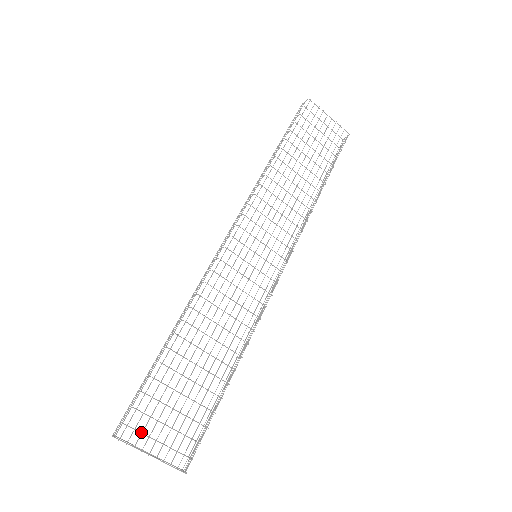
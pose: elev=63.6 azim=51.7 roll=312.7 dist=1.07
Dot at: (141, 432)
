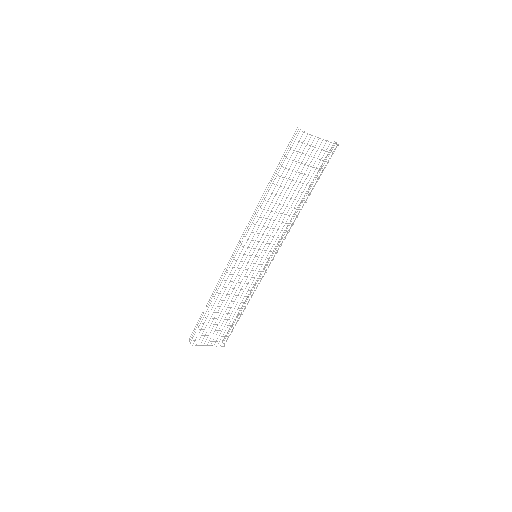
Dot at: occluded
